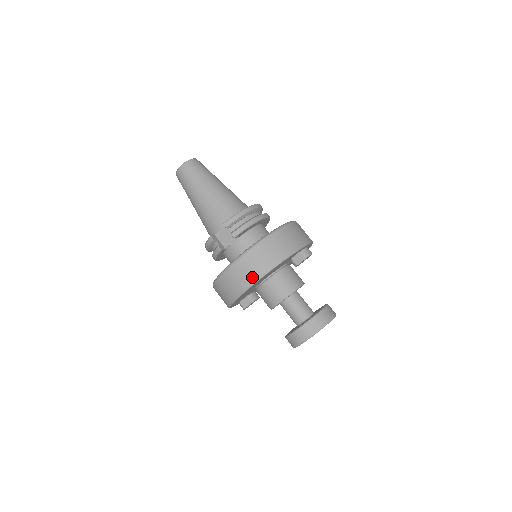
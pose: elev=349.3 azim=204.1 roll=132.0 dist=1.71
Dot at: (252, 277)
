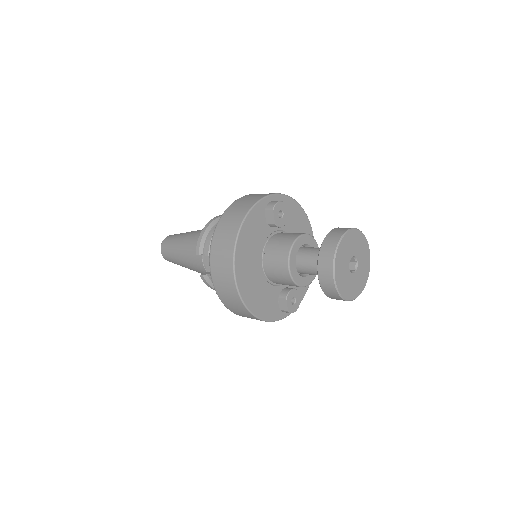
Dot at: (228, 268)
